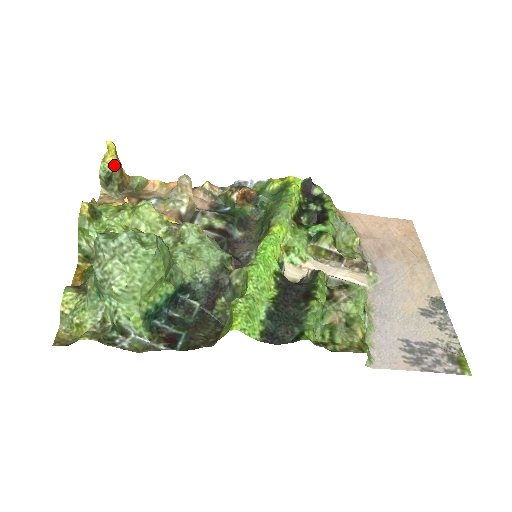
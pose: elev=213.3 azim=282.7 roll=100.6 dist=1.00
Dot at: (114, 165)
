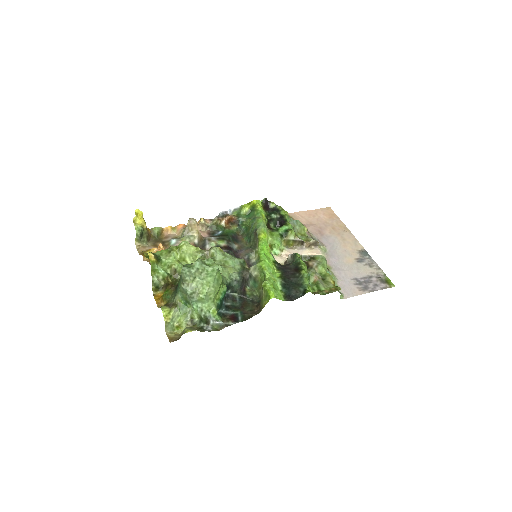
Dot at: (143, 224)
